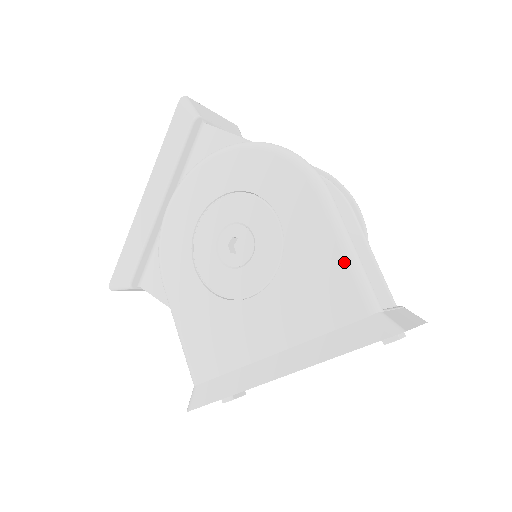
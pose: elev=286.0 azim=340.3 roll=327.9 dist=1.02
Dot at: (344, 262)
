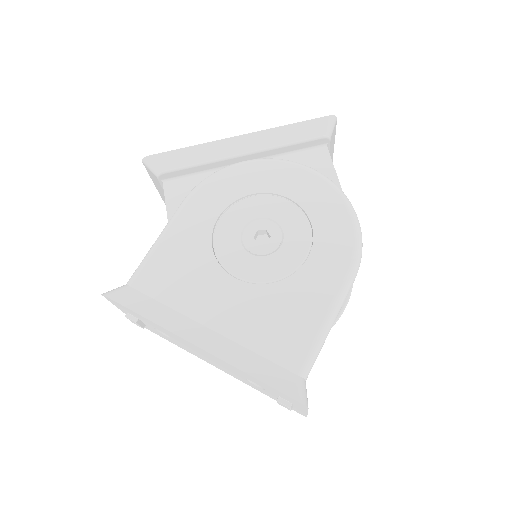
Dot at: (319, 327)
